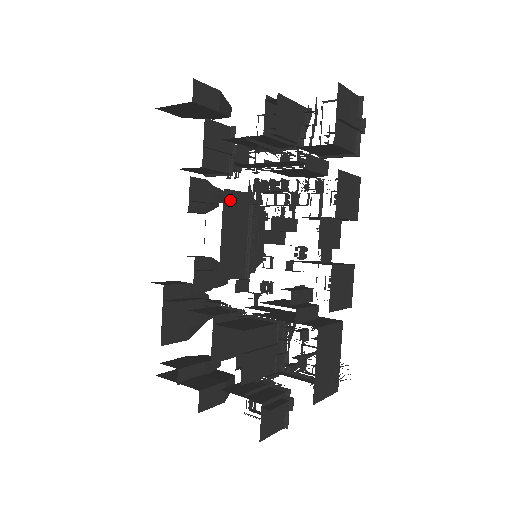
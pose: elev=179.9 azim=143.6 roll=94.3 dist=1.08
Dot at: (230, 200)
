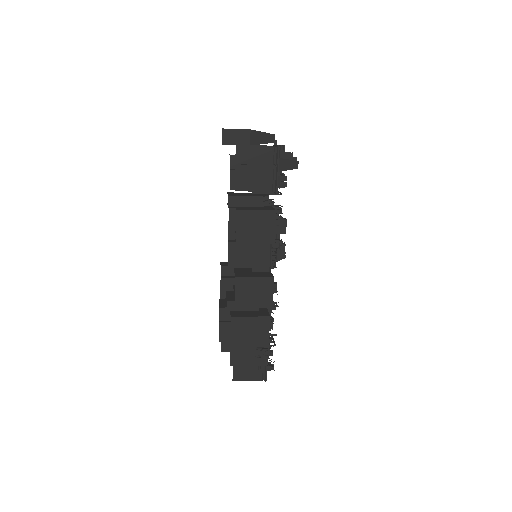
Dot at: occluded
